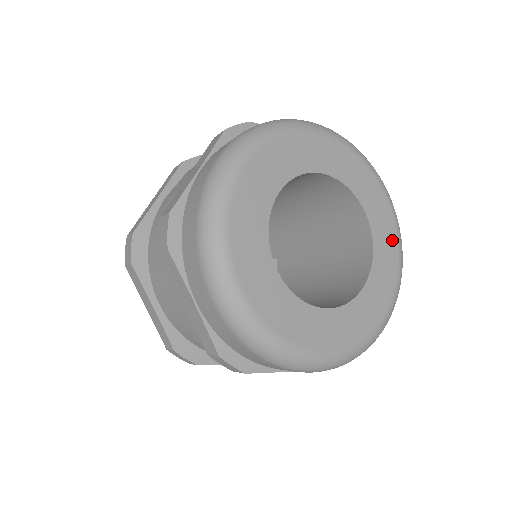
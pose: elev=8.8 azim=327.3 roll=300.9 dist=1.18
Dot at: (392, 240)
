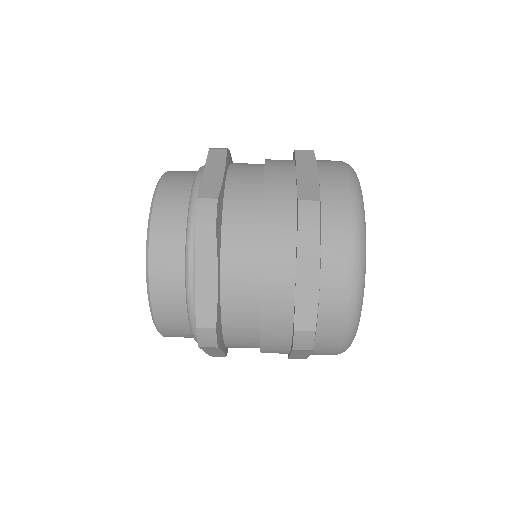
Dot at: occluded
